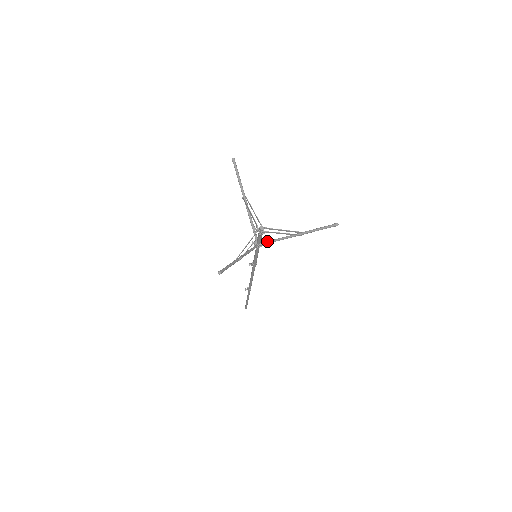
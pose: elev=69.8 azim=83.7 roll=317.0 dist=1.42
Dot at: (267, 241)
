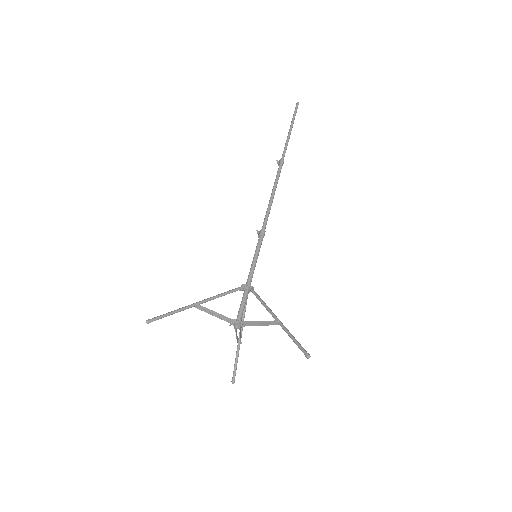
Dot at: occluded
